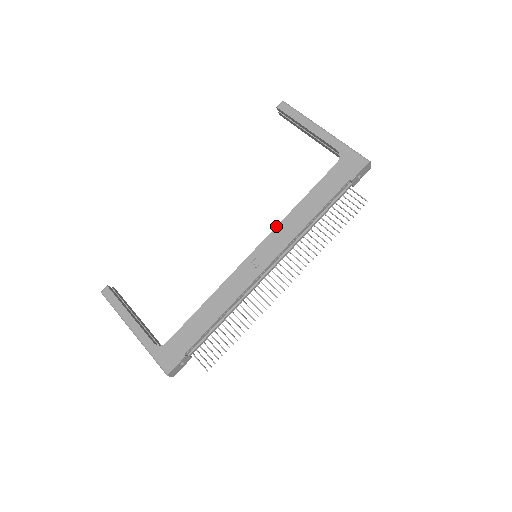
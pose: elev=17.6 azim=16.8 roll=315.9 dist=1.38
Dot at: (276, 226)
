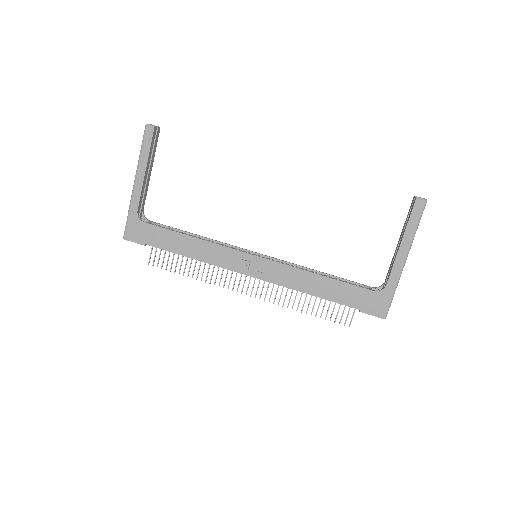
Dot at: (288, 265)
